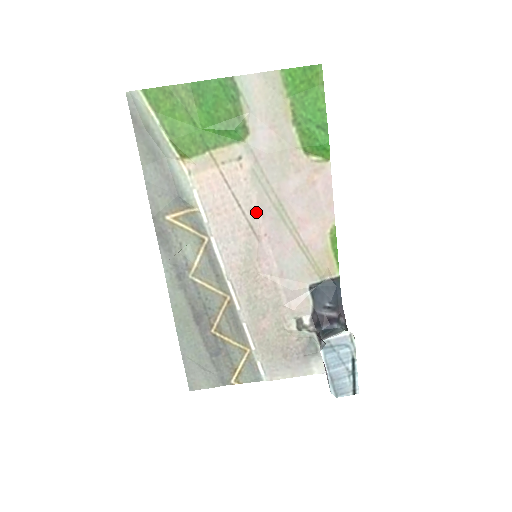
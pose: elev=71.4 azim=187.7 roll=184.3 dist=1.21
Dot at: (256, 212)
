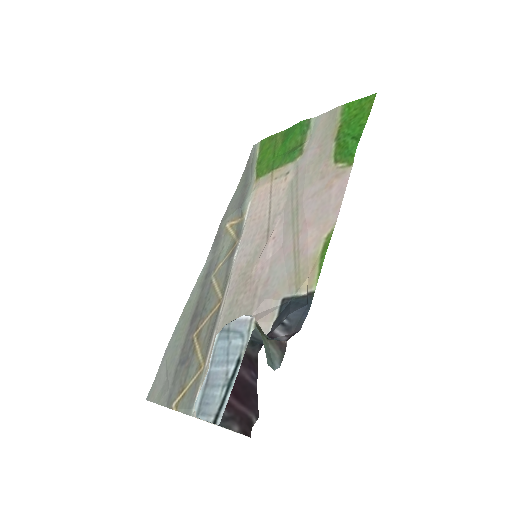
Dot at: (278, 217)
